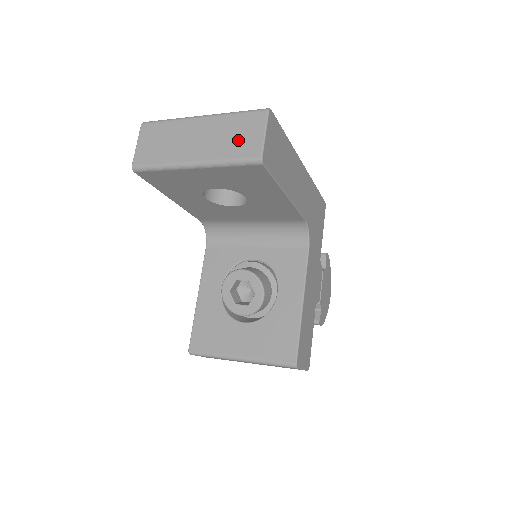
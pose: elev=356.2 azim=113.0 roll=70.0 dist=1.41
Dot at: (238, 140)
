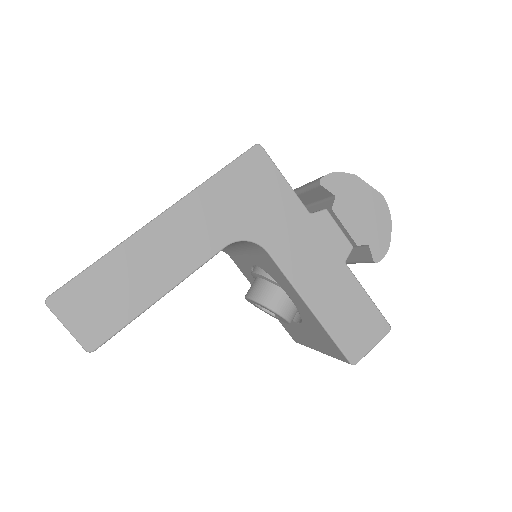
Dot at: occluded
